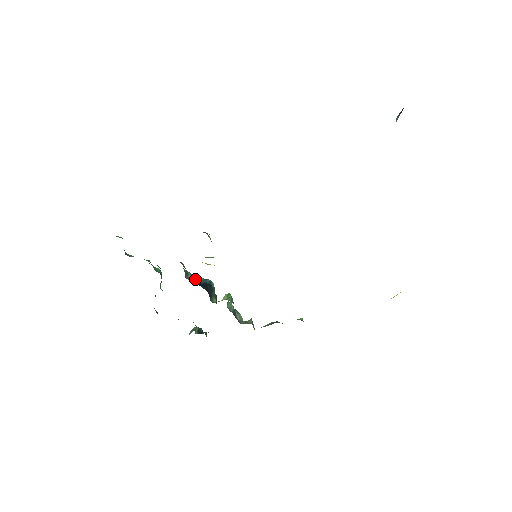
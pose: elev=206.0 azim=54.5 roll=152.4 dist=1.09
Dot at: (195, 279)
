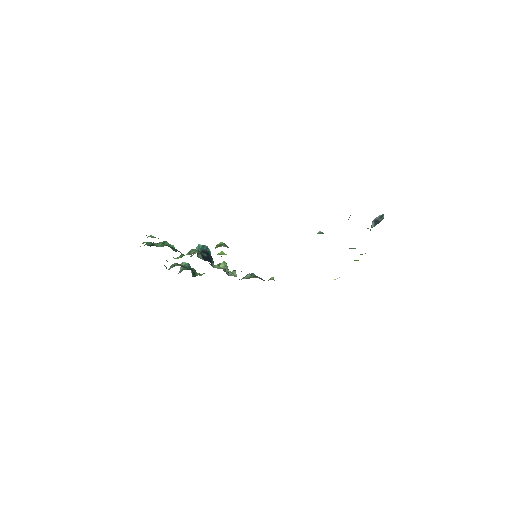
Dot at: (201, 254)
